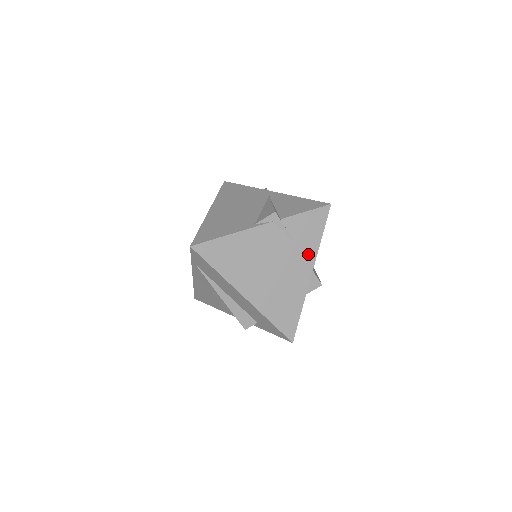
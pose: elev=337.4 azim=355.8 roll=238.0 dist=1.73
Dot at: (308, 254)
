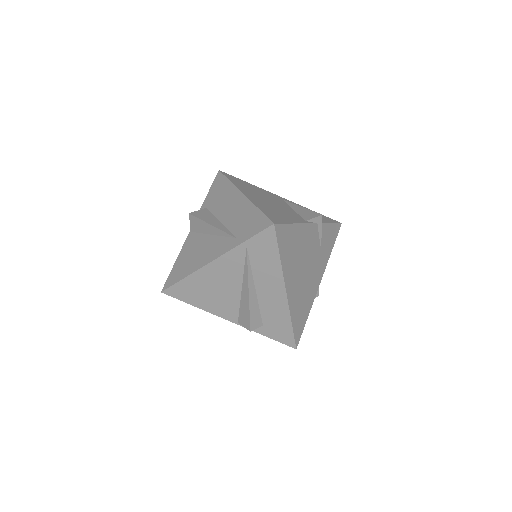
Dot at: (323, 263)
